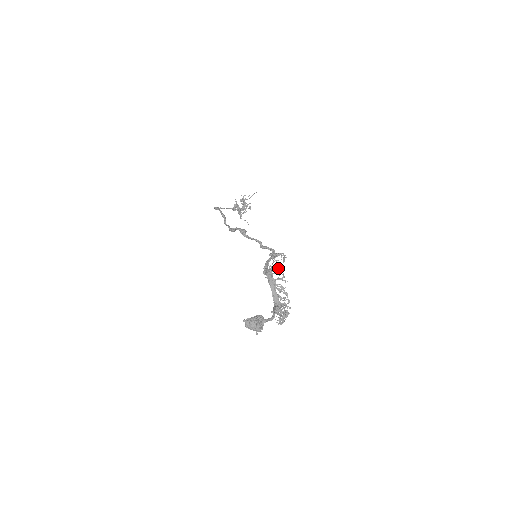
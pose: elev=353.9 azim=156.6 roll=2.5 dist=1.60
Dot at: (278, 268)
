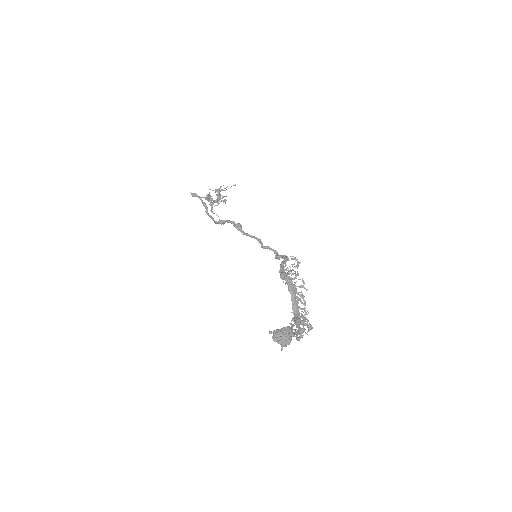
Dot at: occluded
